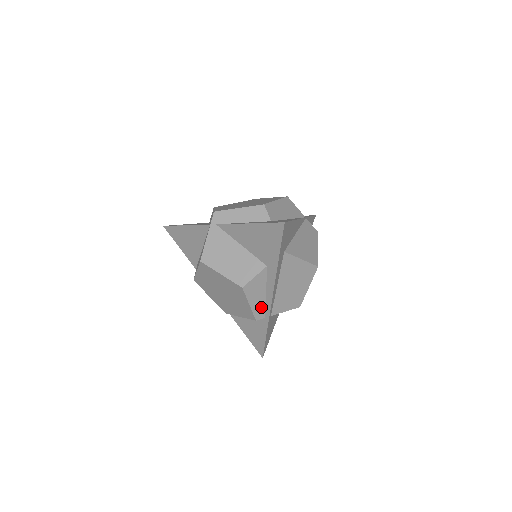
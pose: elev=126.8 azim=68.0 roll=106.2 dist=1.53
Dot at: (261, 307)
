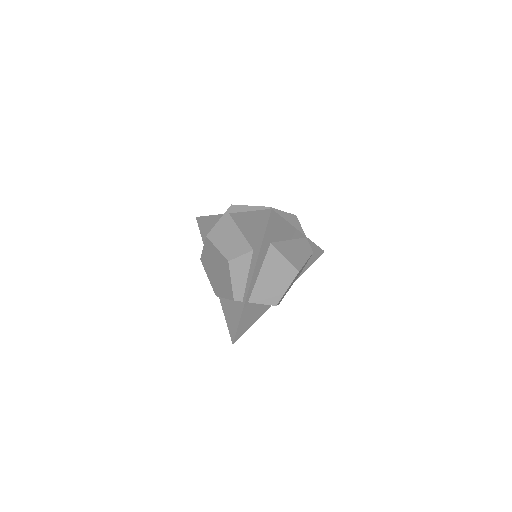
Dot at: (241, 289)
